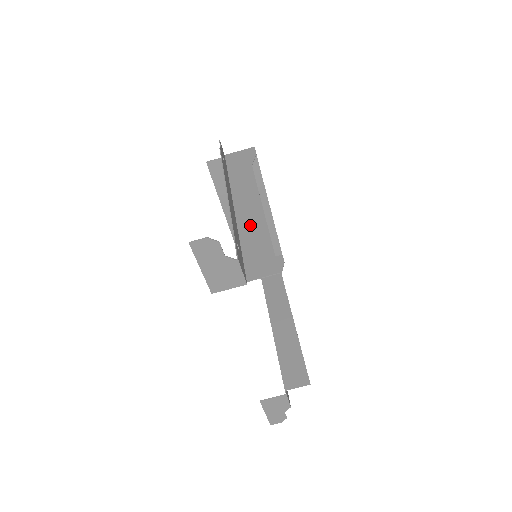
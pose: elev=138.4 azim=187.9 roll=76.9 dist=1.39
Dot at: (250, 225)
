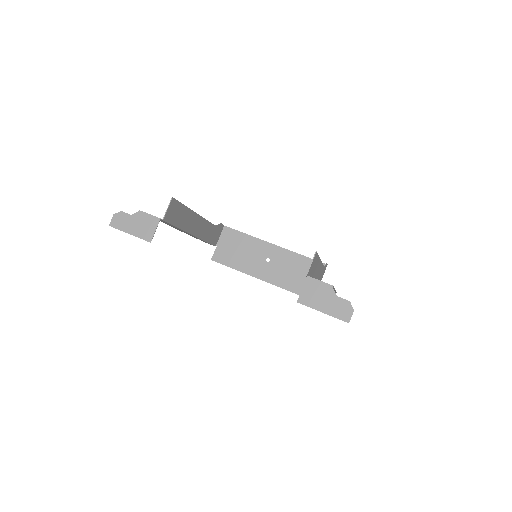
Dot at: (188, 222)
